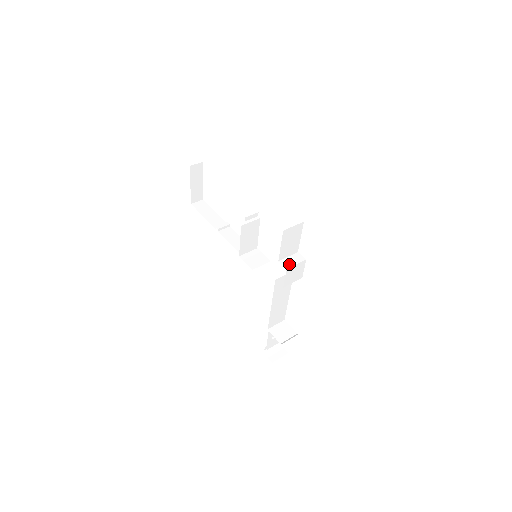
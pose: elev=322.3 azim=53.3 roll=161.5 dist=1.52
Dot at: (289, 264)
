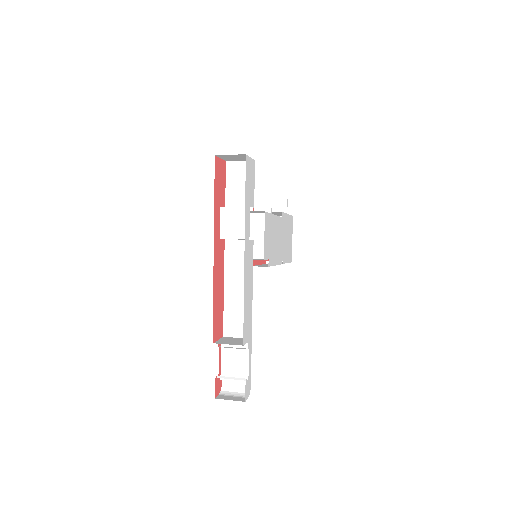
Dot at: (229, 207)
